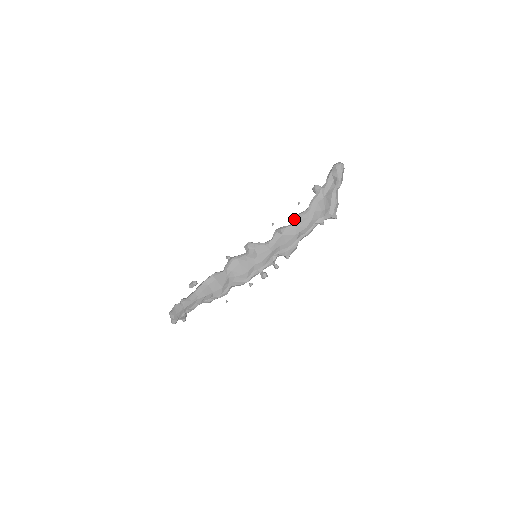
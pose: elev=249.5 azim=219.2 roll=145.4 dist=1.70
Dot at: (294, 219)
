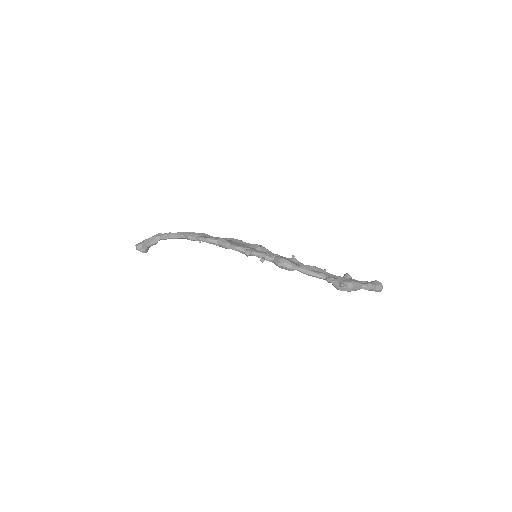
Dot at: (311, 266)
